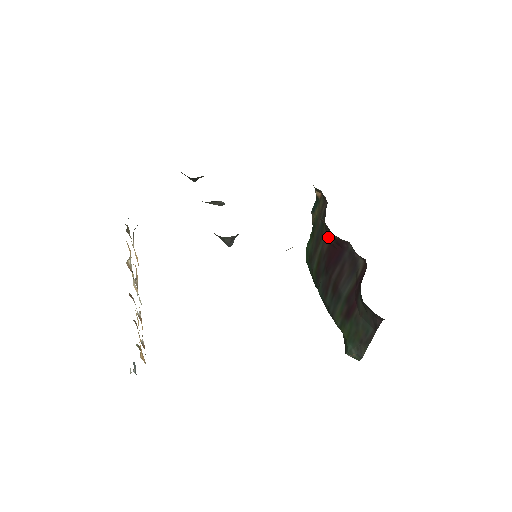
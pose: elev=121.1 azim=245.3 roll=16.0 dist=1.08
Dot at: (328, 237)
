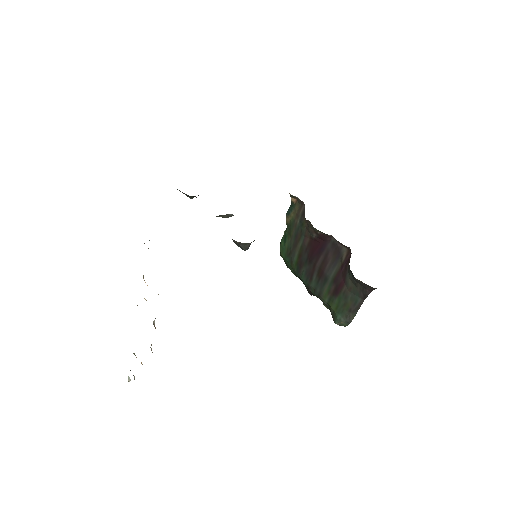
Dot at: (310, 234)
